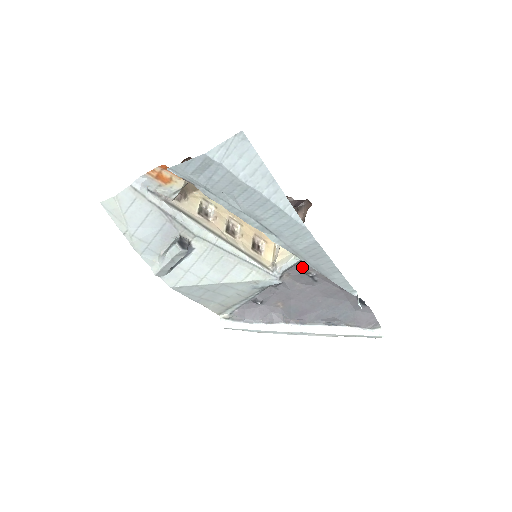
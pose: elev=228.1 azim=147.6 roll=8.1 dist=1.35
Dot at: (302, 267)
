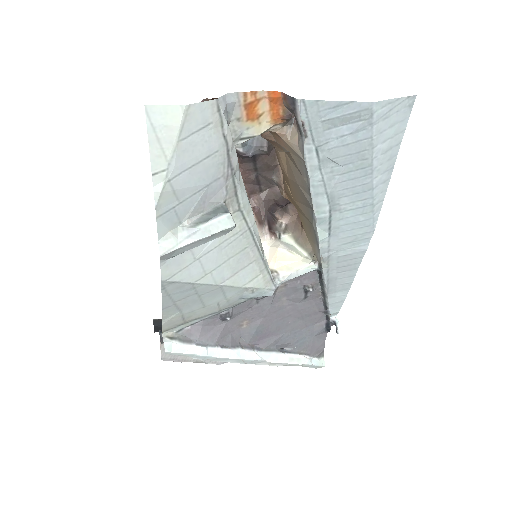
Dot at: (307, 279)
